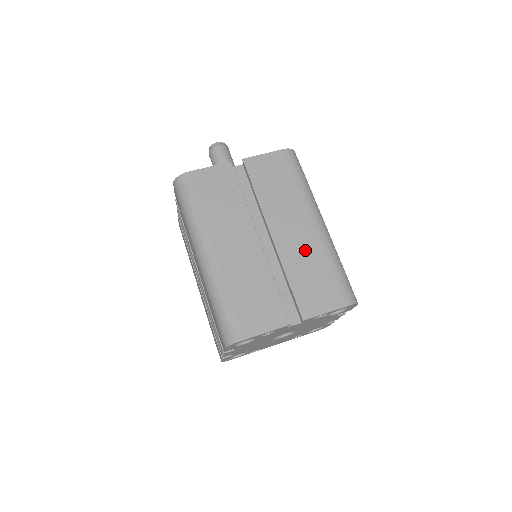
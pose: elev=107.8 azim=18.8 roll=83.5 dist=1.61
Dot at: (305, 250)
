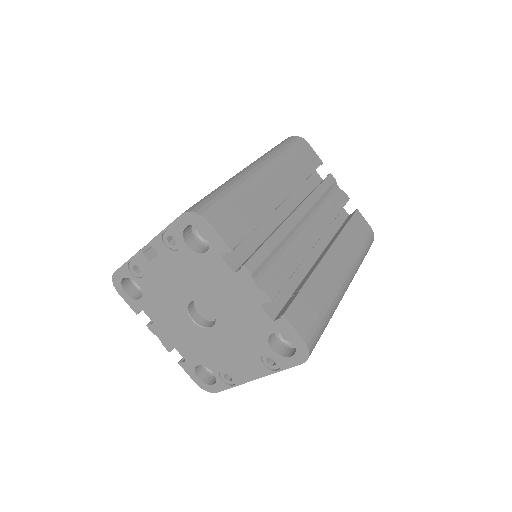
Dot at: occluded
